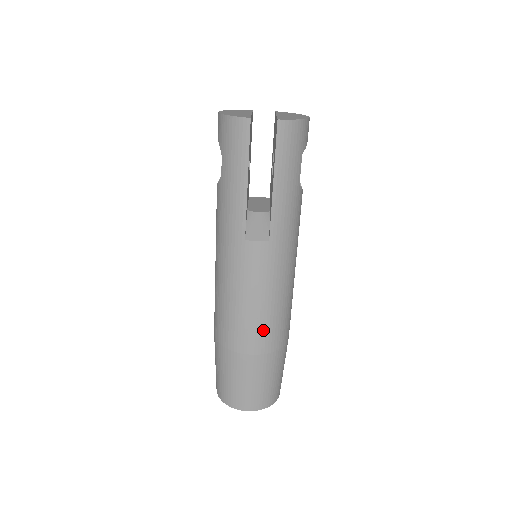
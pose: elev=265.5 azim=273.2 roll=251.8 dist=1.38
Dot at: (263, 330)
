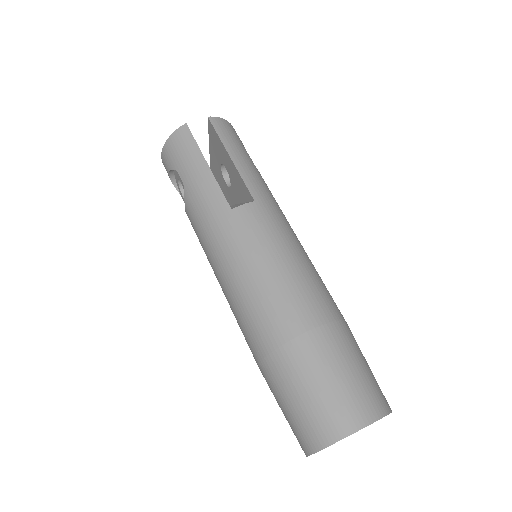
Dot at: (305, 293)
